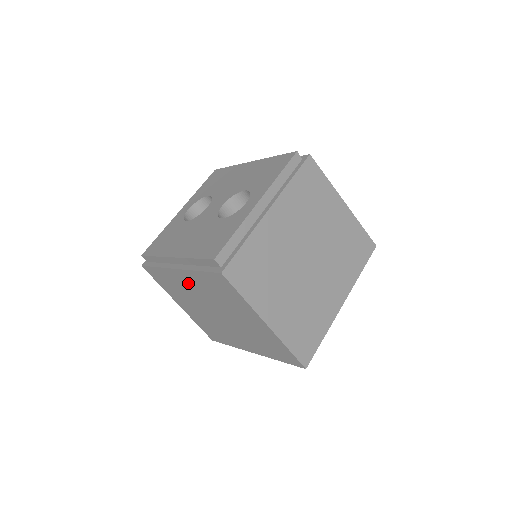
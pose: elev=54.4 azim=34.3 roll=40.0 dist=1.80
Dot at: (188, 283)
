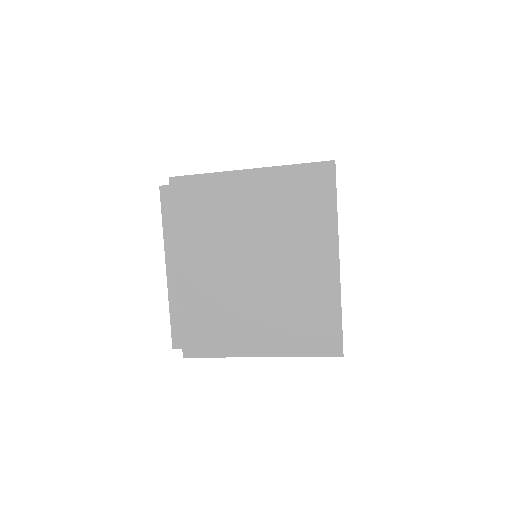
Dot at: occluded
